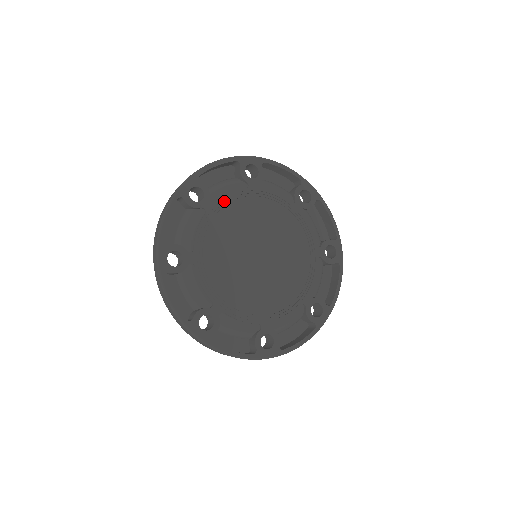
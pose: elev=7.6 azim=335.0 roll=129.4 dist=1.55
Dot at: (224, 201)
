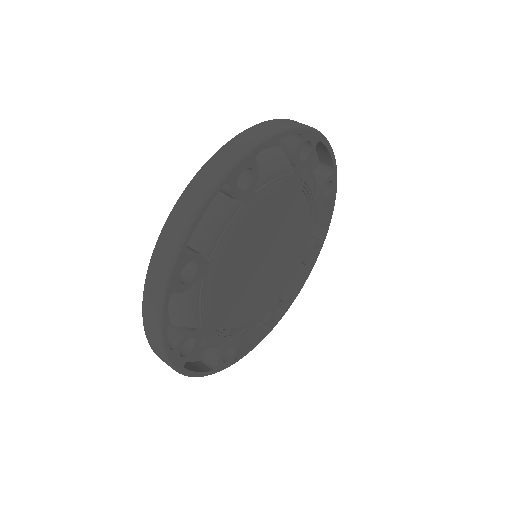
Dot at: (205, 311)
